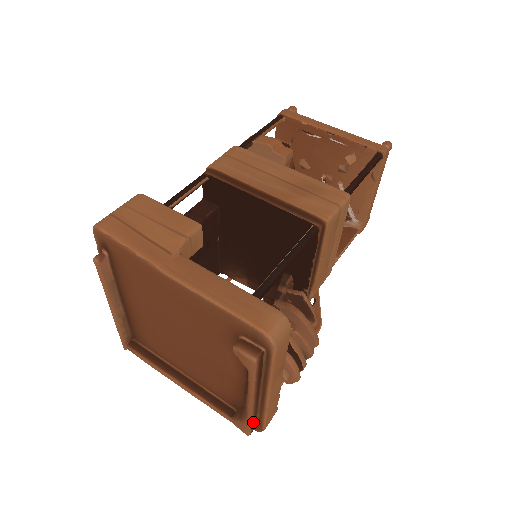
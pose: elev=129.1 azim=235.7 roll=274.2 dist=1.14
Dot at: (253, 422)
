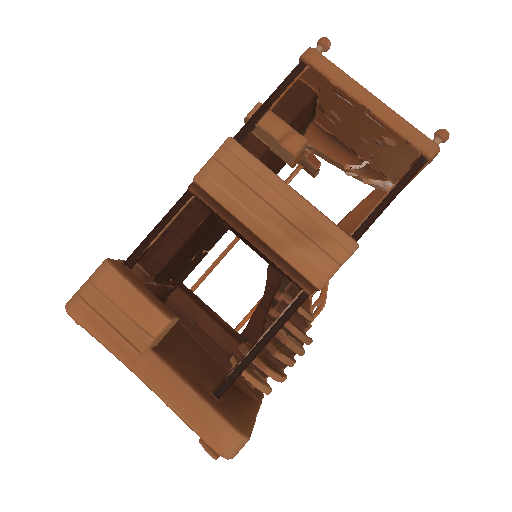
Dot at: occluded
